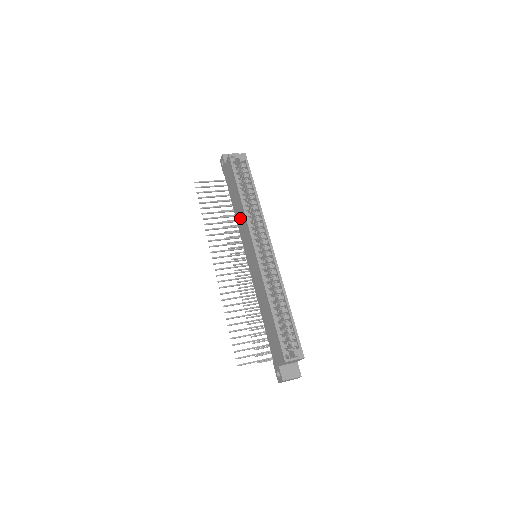
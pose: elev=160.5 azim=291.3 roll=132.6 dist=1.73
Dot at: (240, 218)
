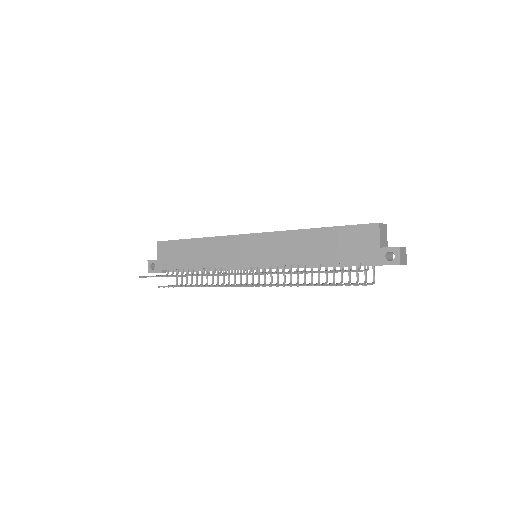
Dot at: (212, 253)
